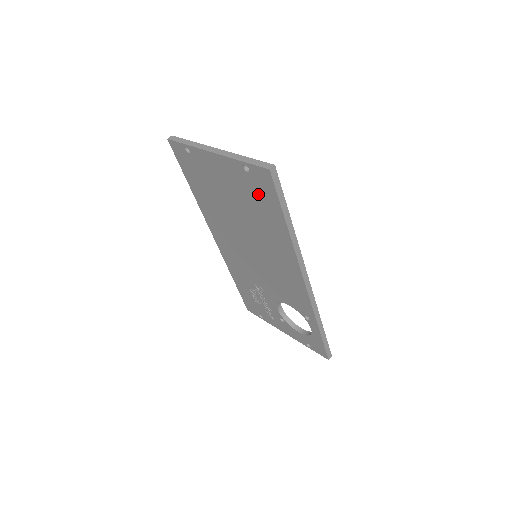
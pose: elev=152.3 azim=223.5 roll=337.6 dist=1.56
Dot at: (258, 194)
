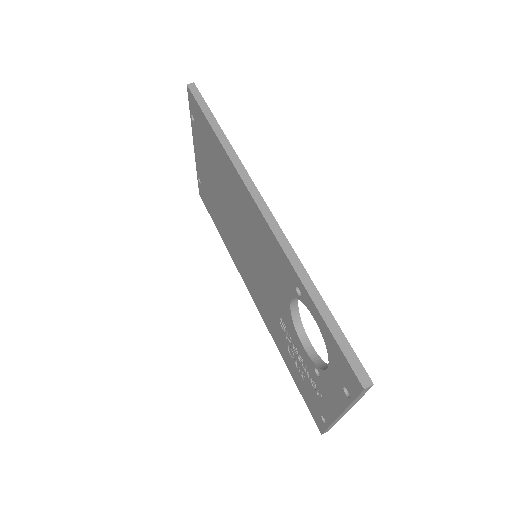
Dot at: (203, 133)
